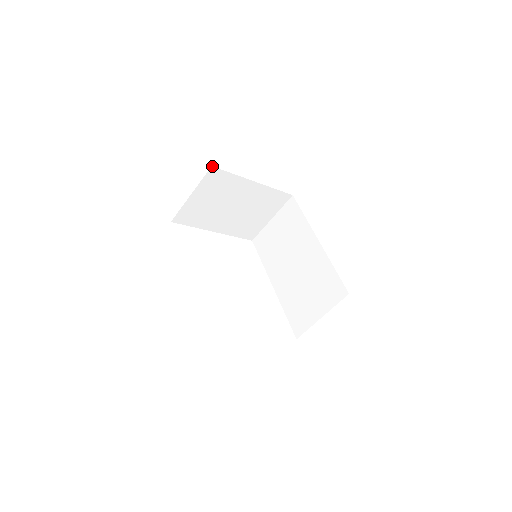
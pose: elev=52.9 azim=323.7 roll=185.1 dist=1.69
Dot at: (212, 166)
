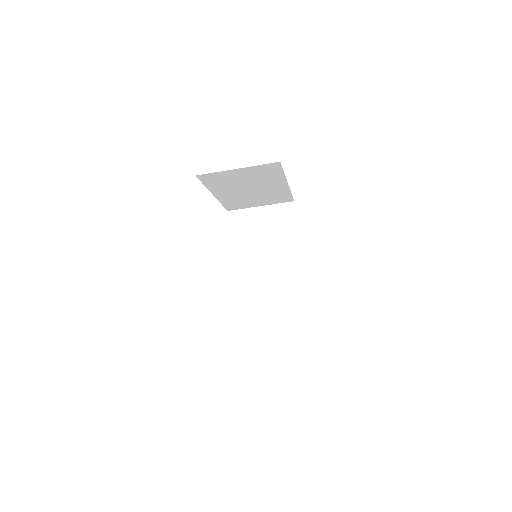
Dot at: occluded
